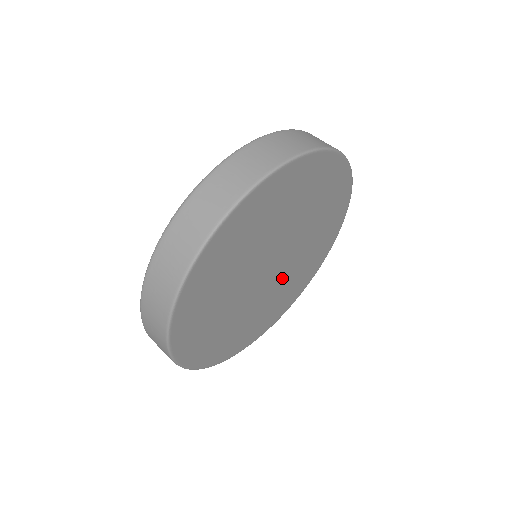
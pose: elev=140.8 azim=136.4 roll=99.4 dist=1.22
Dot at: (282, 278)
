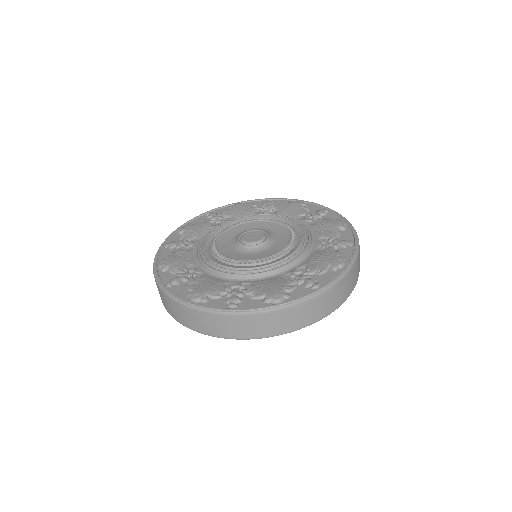
Dot at: occluded
